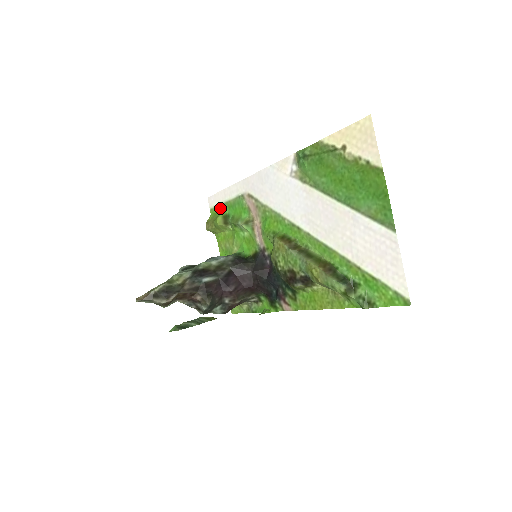
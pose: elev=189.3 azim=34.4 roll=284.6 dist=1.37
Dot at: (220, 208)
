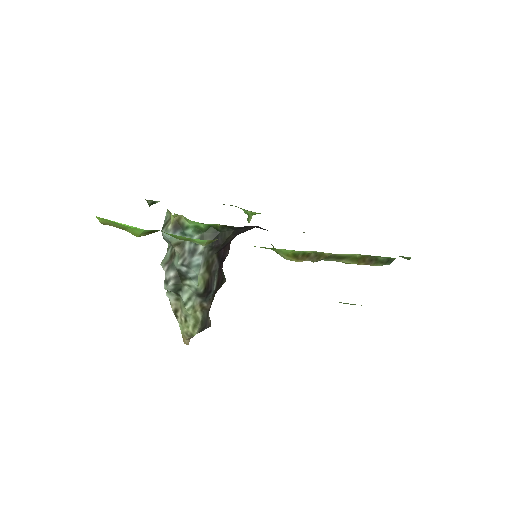
Dot at: occluded
